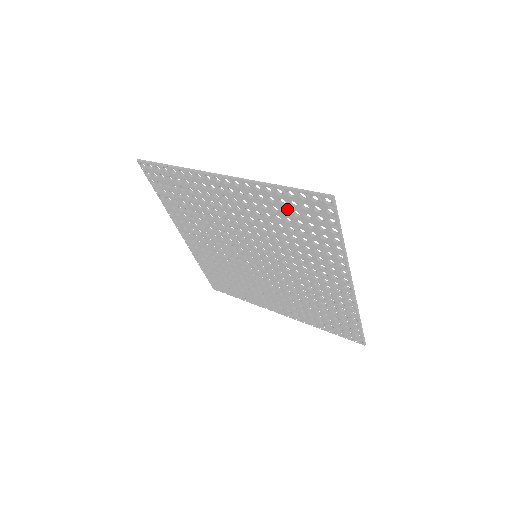
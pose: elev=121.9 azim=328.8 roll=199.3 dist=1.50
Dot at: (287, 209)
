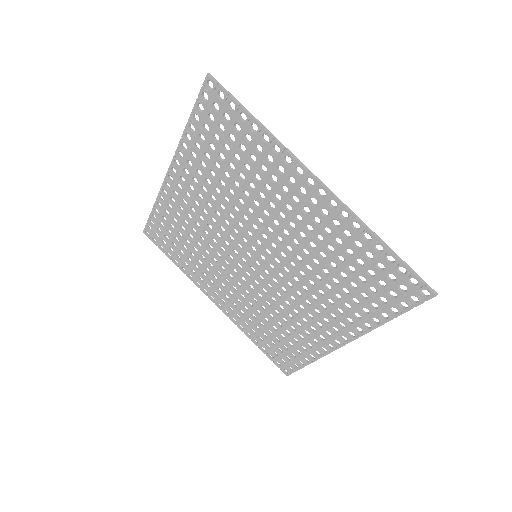
Dot at: (209, 142)
